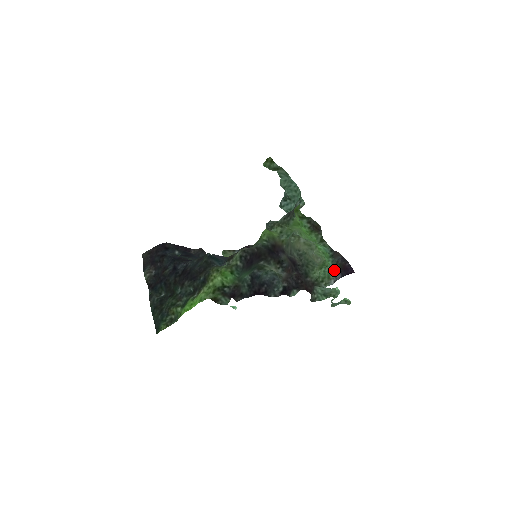
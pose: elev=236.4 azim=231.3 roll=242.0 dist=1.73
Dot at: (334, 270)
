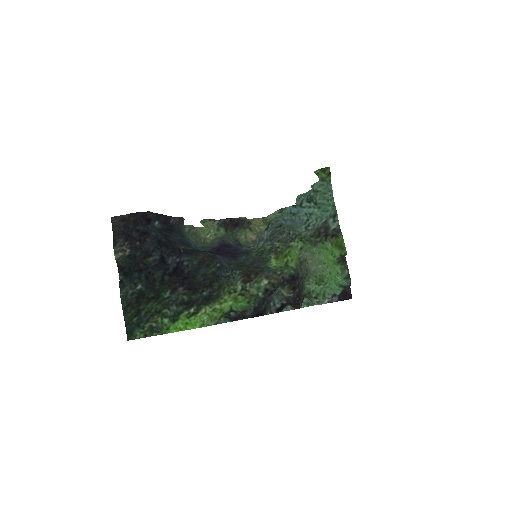
Dot at: (332, 290)
